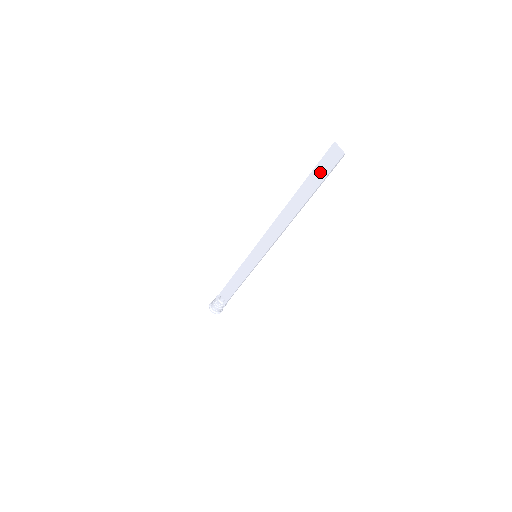
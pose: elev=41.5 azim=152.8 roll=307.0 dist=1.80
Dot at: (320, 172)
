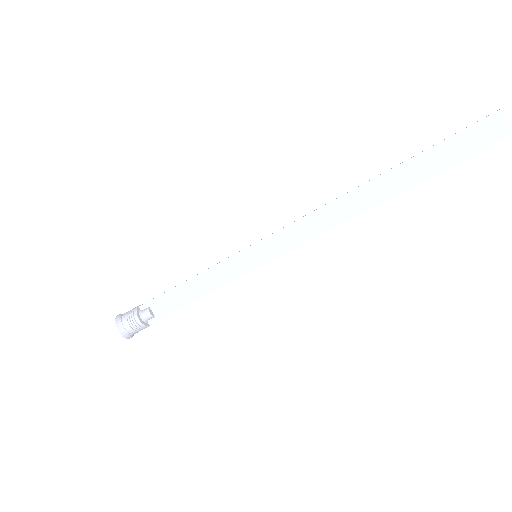
Dot at: (454, 149)
